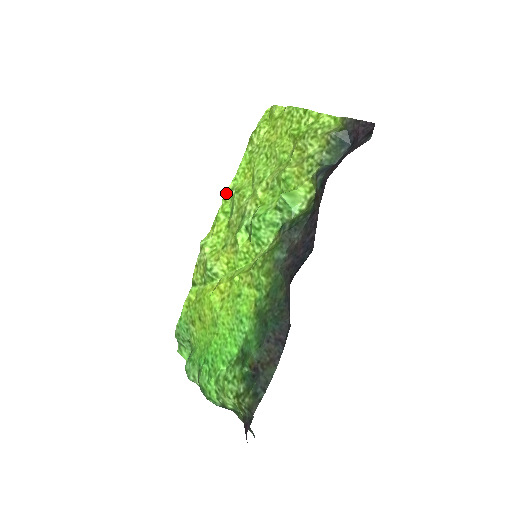
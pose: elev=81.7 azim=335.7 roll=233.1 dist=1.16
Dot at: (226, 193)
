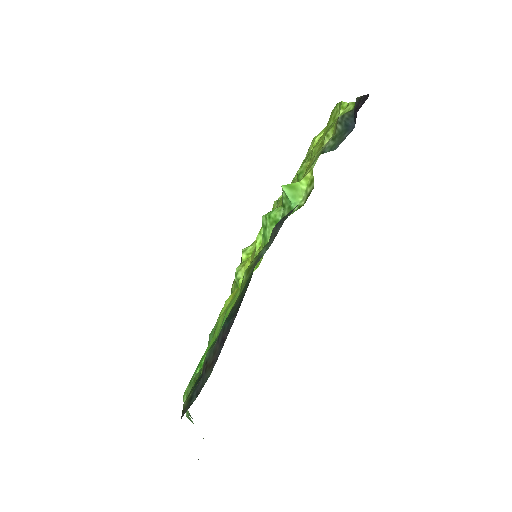
Dot at: (275, 201)
